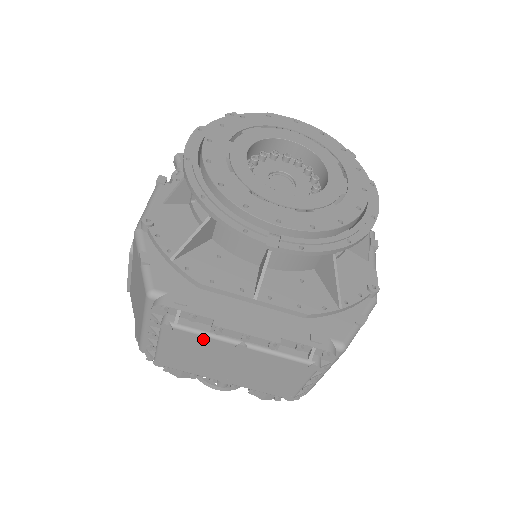
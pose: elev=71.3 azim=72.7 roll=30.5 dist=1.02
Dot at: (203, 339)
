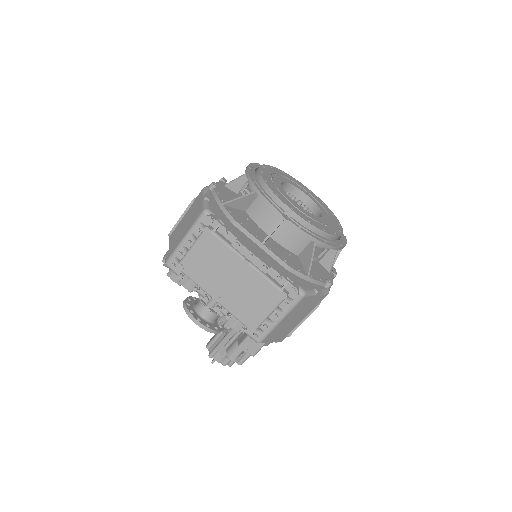
Dot at: (225, 248)
